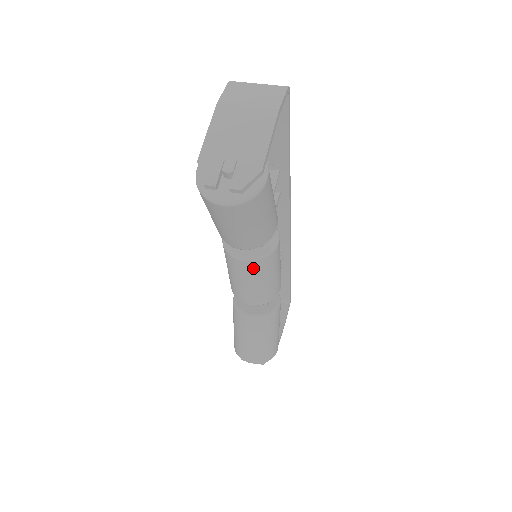
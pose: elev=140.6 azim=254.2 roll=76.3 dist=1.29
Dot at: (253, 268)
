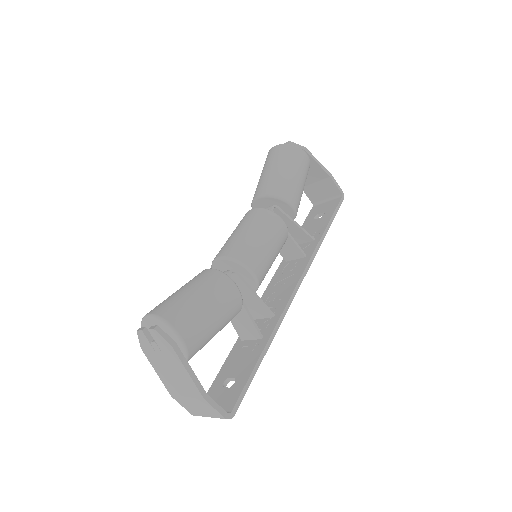
Dot at: (254, 214)
